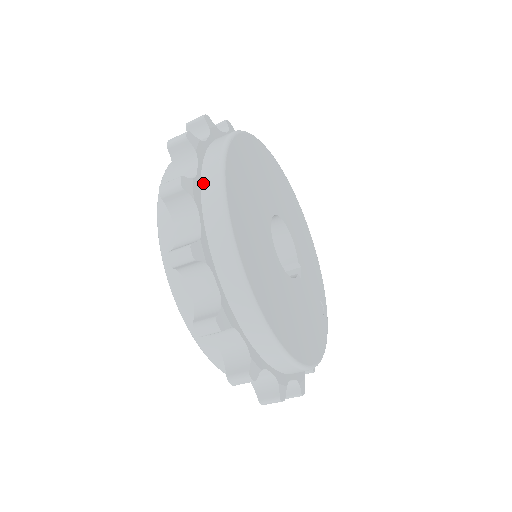
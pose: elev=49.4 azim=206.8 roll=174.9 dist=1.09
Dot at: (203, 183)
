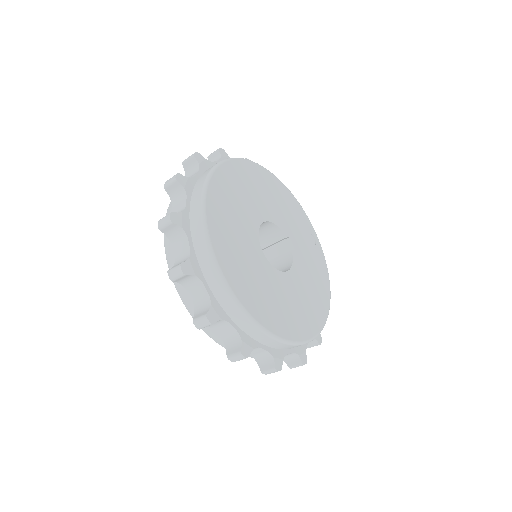
Dot at: (217, 297)
